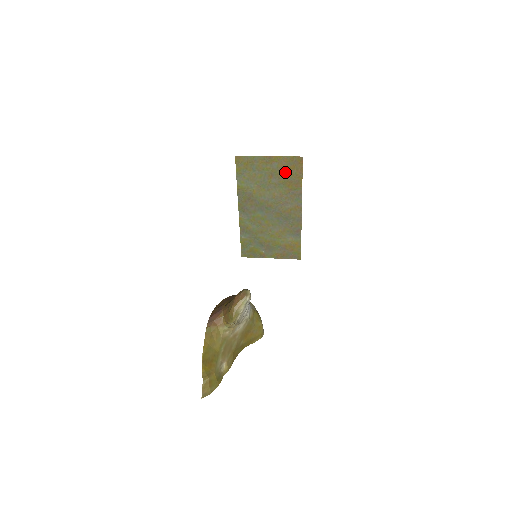
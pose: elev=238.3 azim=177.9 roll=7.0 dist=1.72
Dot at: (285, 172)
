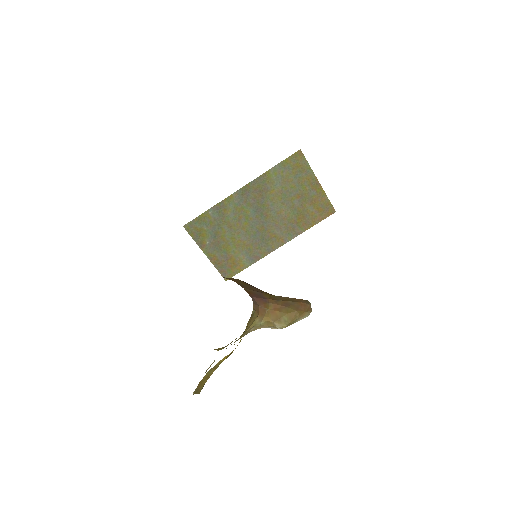
Dot at: (311, 206)
